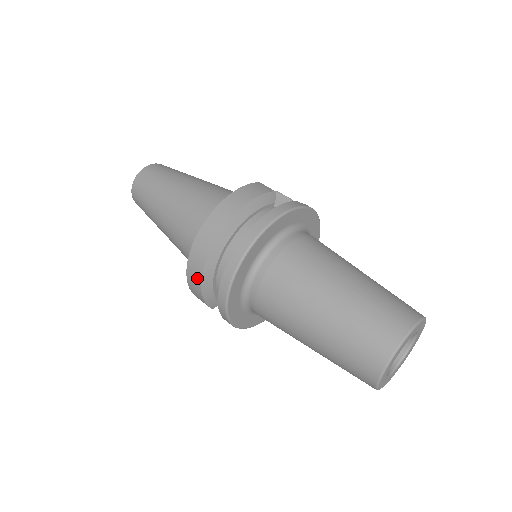
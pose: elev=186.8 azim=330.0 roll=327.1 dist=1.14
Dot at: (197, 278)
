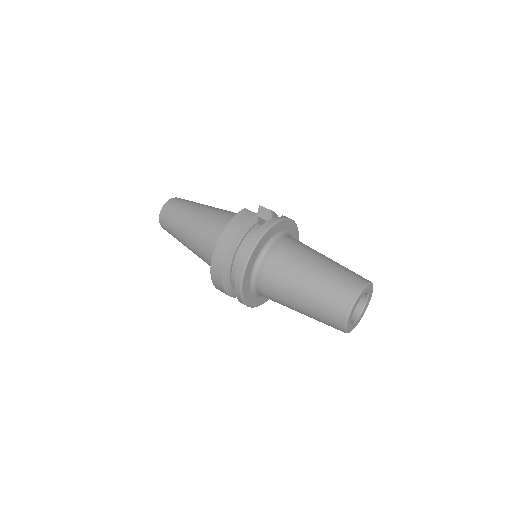
Dot at: (220, 285)
